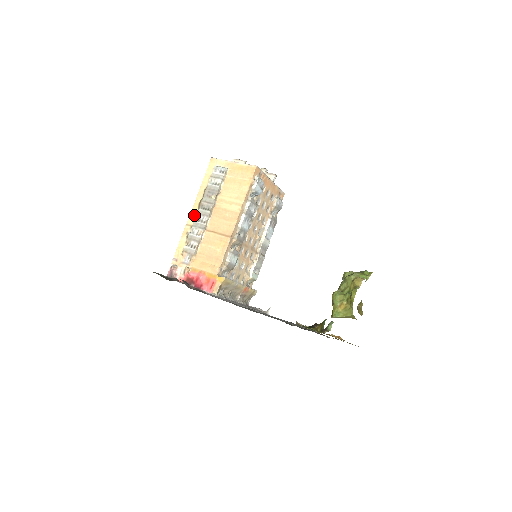
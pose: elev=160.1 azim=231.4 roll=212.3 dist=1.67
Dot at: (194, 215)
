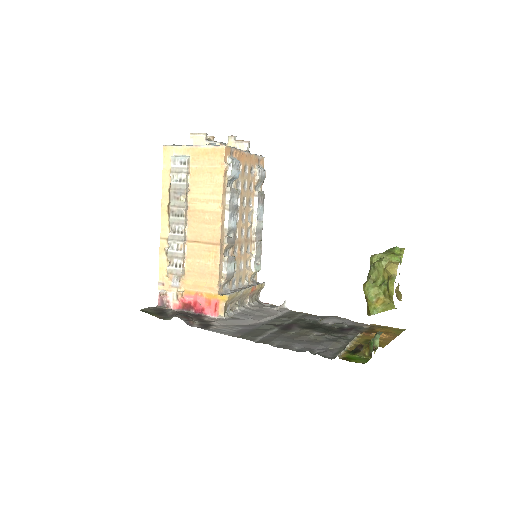
Dot at: (166, 225)
